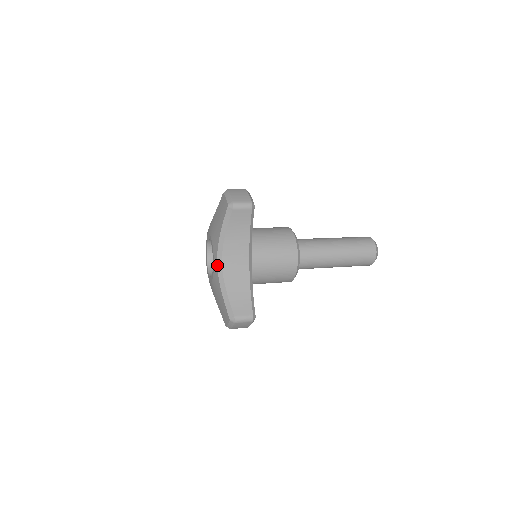
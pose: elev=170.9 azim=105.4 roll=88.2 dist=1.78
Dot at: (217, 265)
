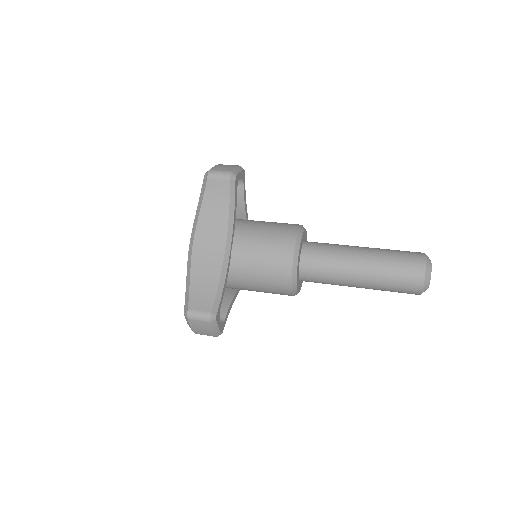
Dot at: (189, 248)
